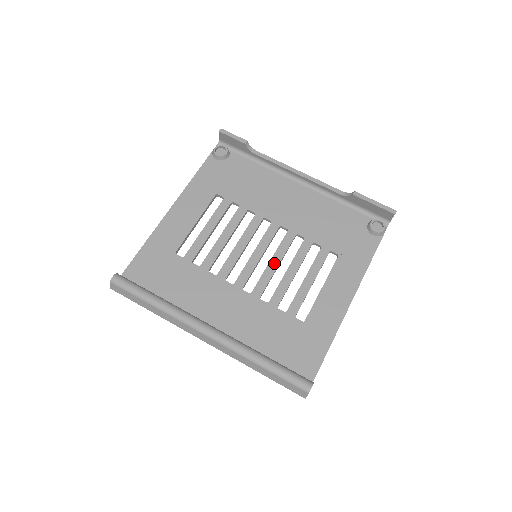
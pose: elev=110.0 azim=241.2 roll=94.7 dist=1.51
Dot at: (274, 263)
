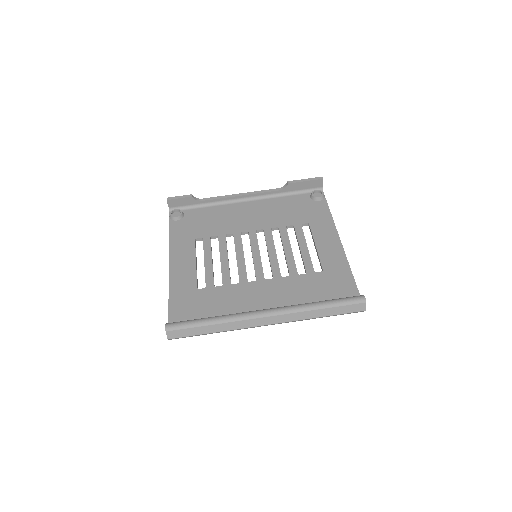
Dot at: (272, 252)
